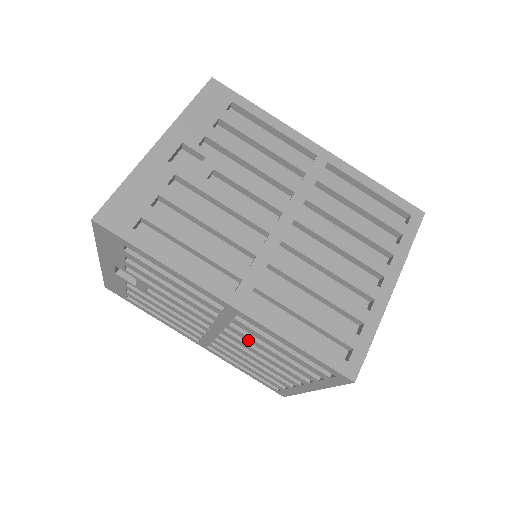
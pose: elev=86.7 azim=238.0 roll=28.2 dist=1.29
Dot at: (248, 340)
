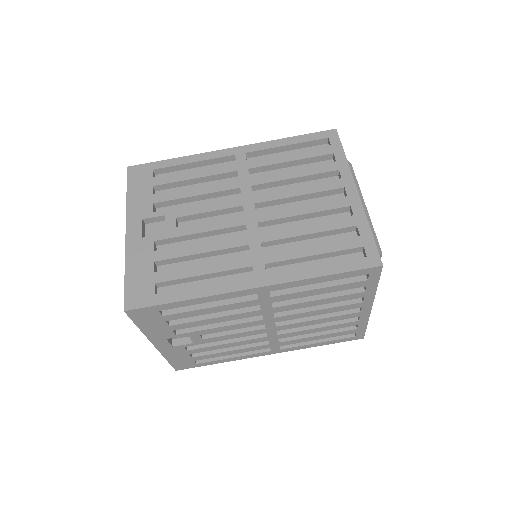
Dot at: (295, 308)
